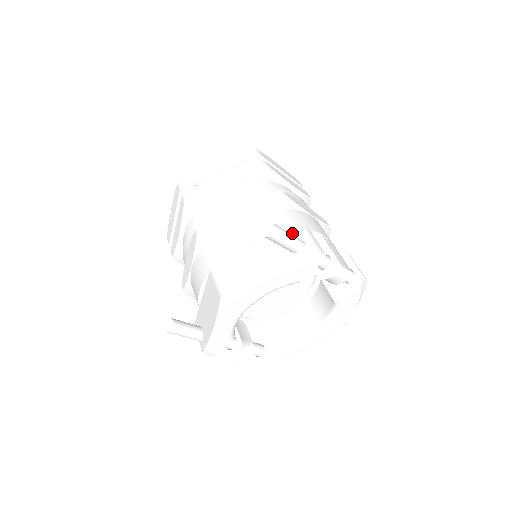
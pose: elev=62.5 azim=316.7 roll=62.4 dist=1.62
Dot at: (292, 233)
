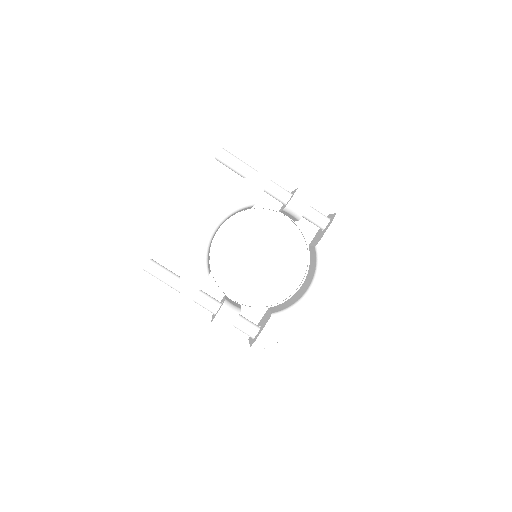
Dot at: occluded
